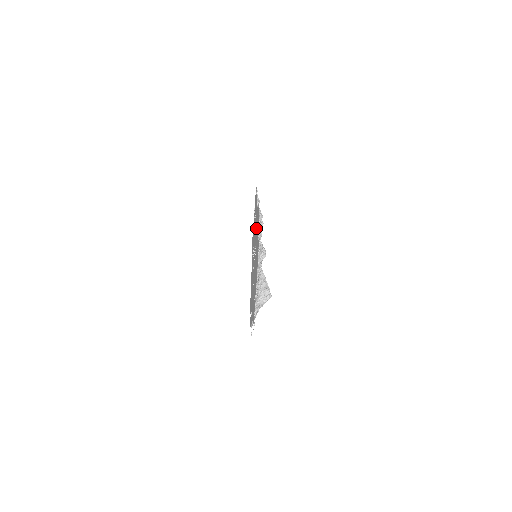
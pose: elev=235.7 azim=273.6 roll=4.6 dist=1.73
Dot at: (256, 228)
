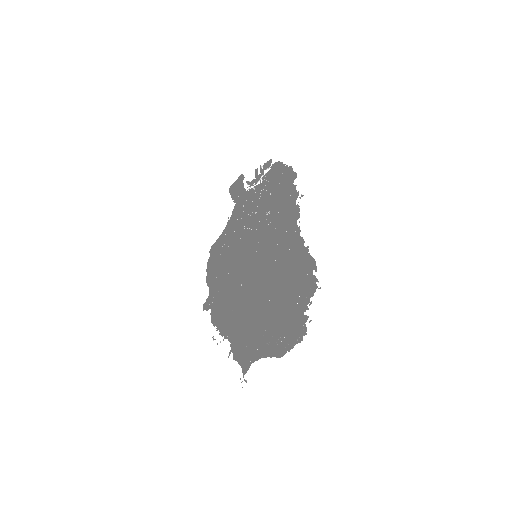
Dot at: (271, 221)
